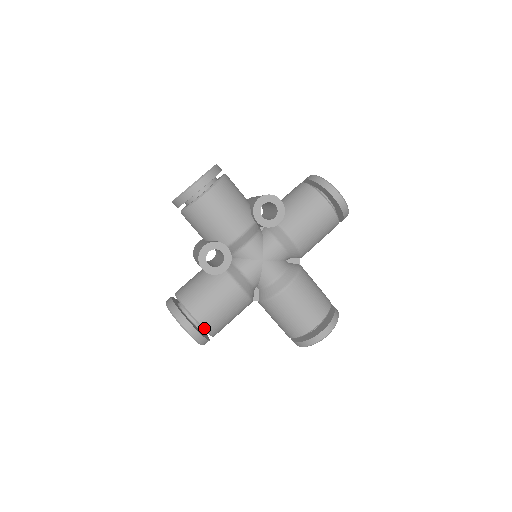
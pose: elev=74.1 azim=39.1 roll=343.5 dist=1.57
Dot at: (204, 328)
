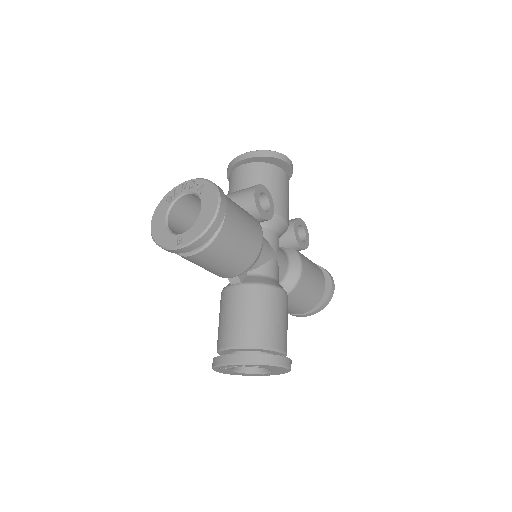
Dot at: (223, 224)
